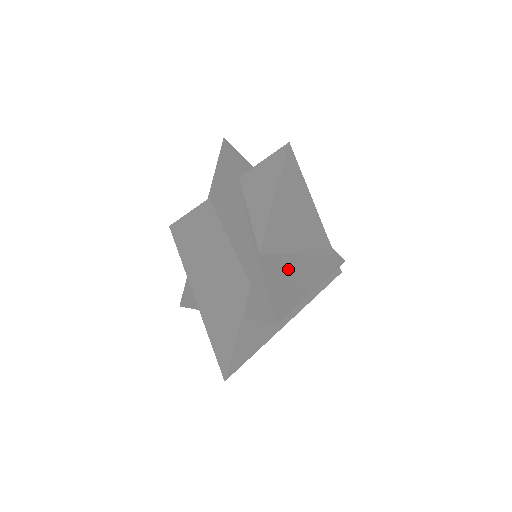
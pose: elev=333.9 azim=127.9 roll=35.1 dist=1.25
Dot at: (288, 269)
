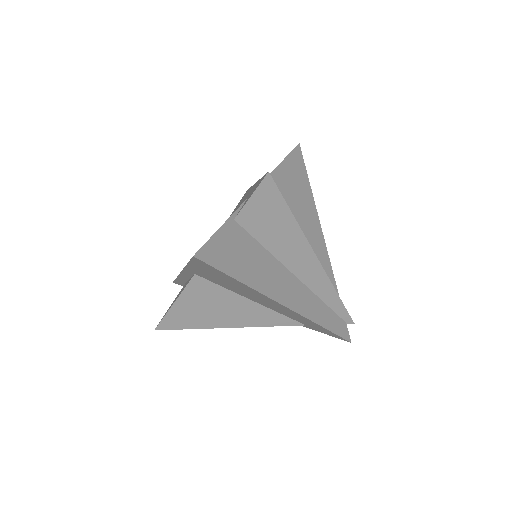
Dot at: occluded
